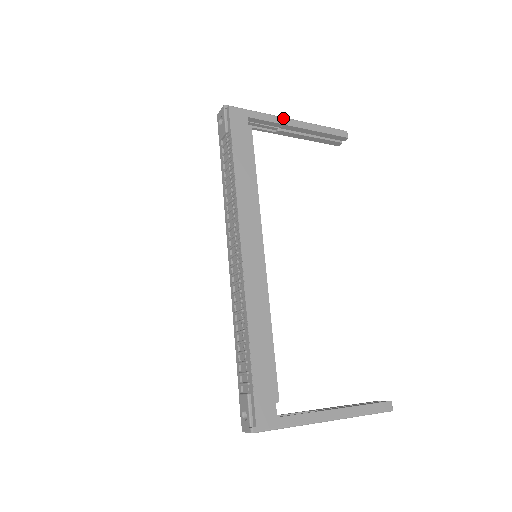
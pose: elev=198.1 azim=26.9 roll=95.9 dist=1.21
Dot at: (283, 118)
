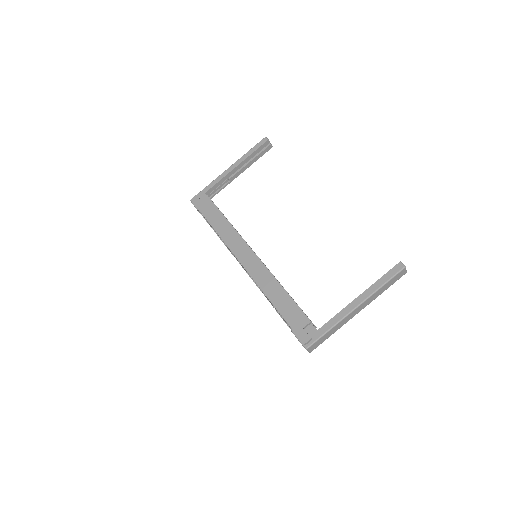
Dot at: (223, 173)
